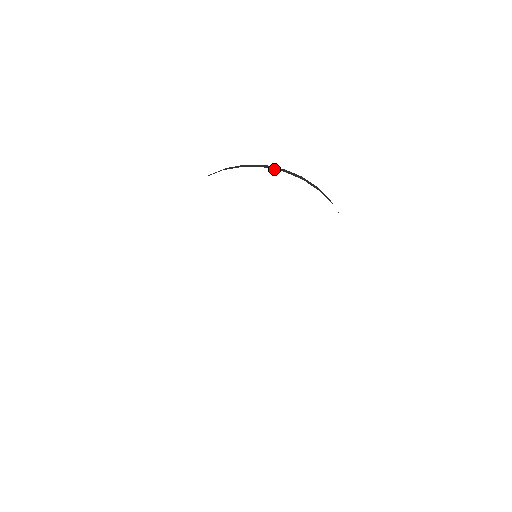
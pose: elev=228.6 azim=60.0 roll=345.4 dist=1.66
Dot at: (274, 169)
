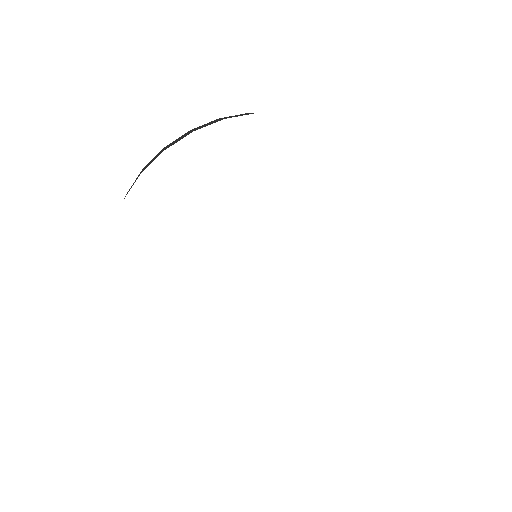
Dot at: occluded
